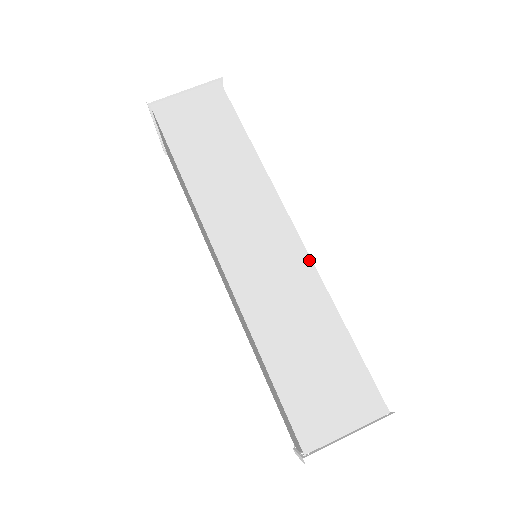
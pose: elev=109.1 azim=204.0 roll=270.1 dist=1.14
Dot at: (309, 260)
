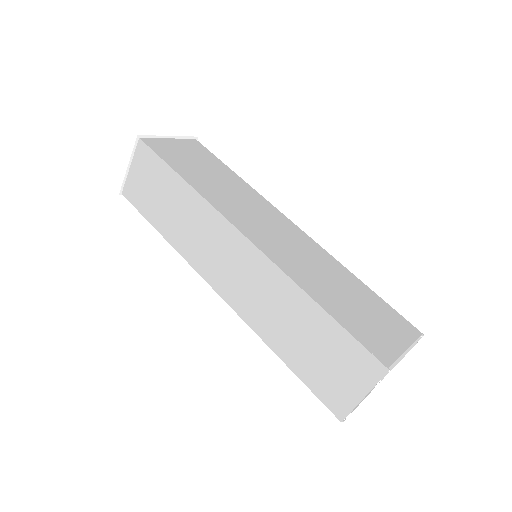
Dot at: (269, 261)
